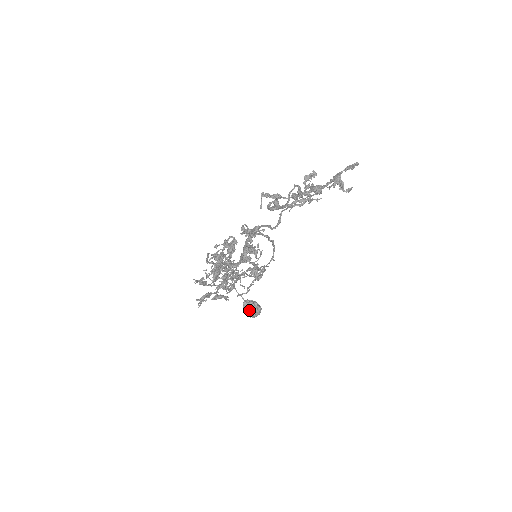
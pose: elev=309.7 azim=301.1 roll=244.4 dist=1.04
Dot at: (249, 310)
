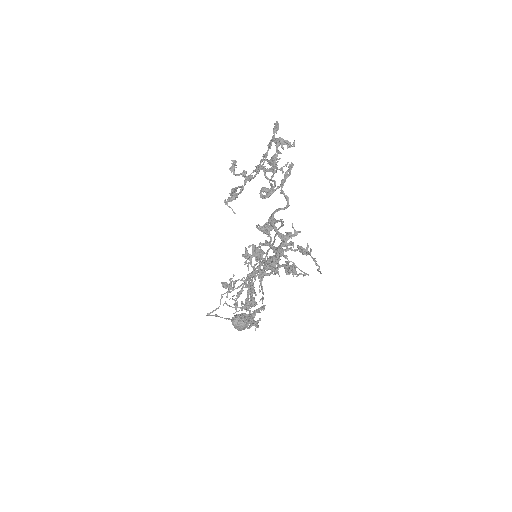
Dot at: (242, 323)
